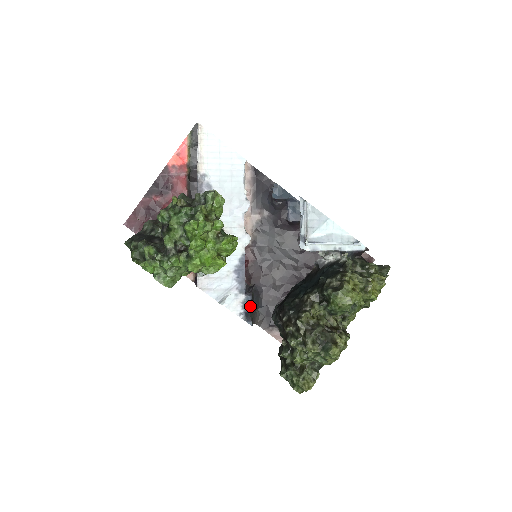
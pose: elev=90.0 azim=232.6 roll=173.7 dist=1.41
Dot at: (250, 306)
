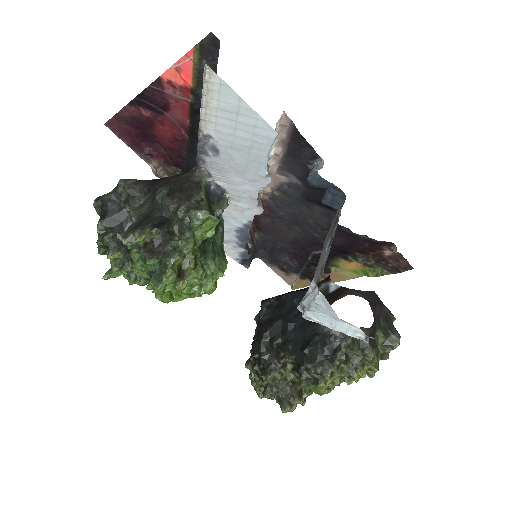
Dot at: (249, 256)
